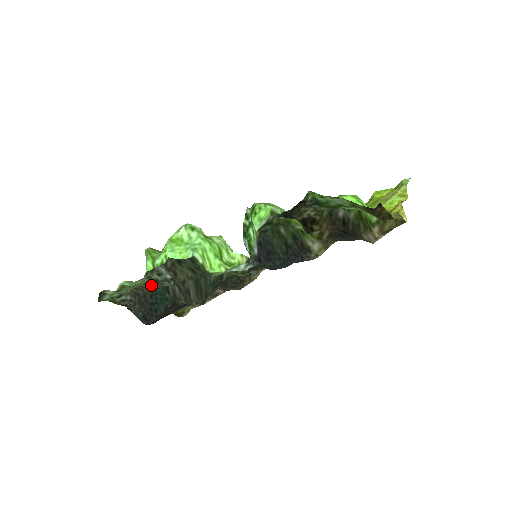
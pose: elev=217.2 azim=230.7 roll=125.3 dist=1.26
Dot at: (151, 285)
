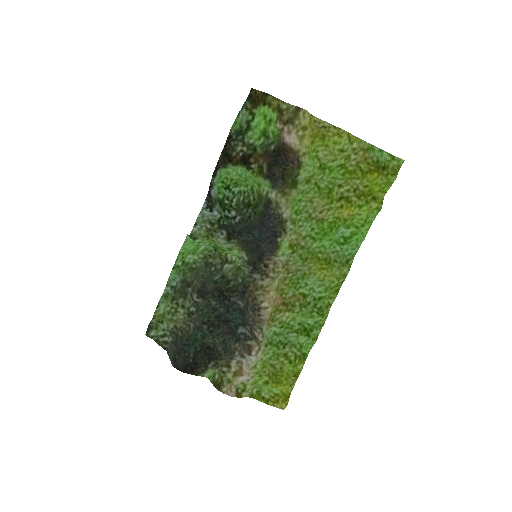
Dot at: (189, 326)
